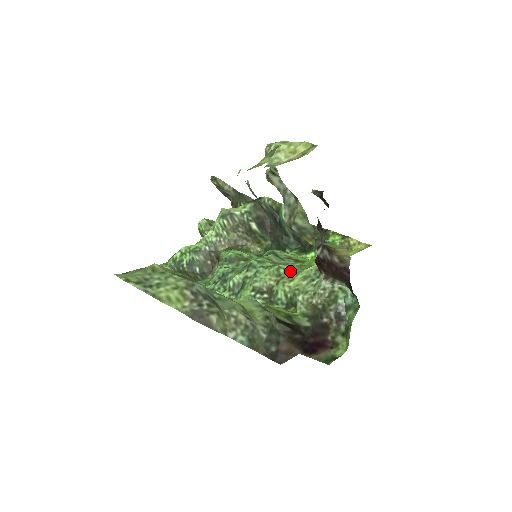
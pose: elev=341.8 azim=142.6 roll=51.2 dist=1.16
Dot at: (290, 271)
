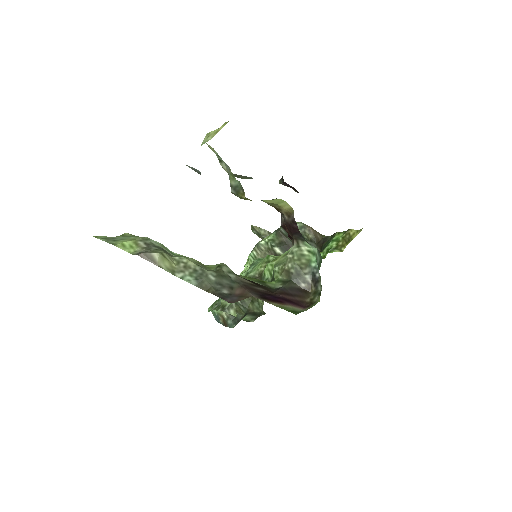
Dot at: occluded
